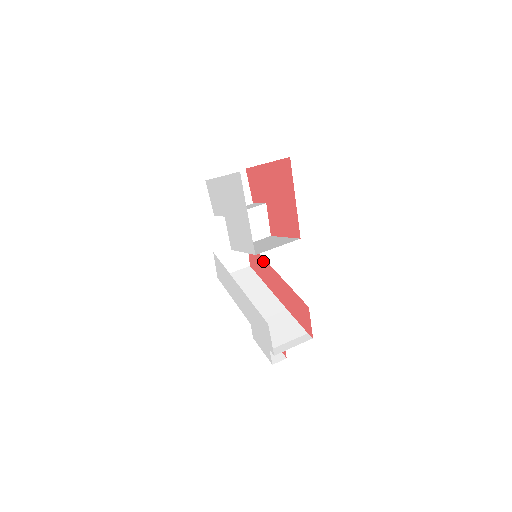
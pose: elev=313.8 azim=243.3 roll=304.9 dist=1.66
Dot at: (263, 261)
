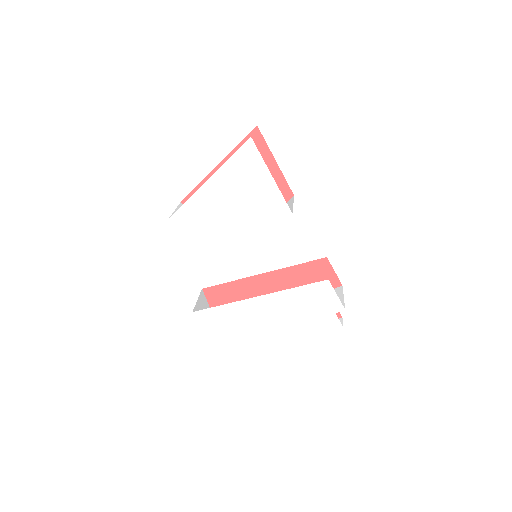
Dot at: (239, 284)
